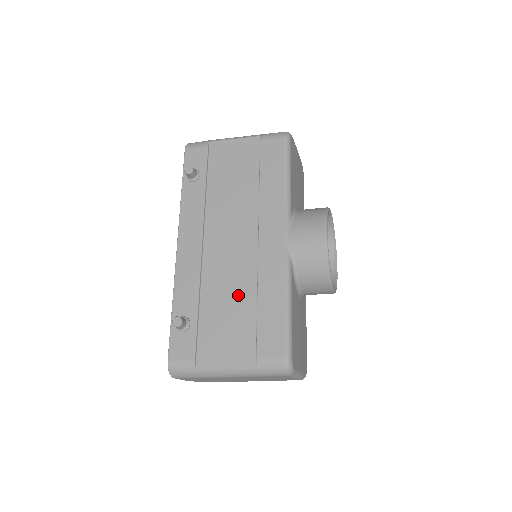
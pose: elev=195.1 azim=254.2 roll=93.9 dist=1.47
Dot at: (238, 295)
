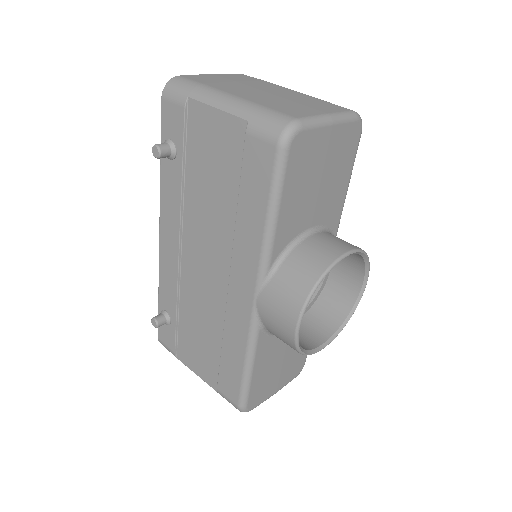
Dot at: (208, 324)
